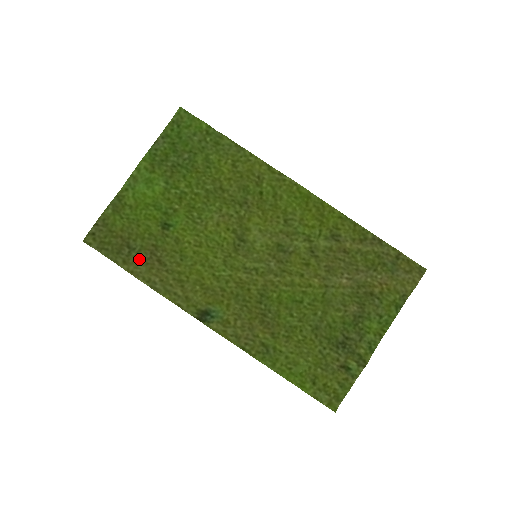
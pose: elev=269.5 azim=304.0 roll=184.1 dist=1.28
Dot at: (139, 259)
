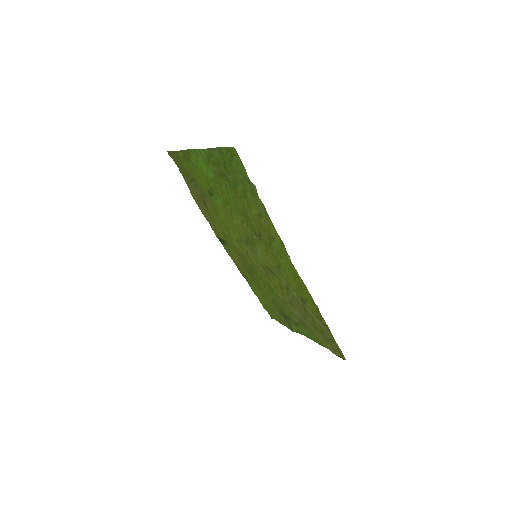
Dot at: (195, 190)
